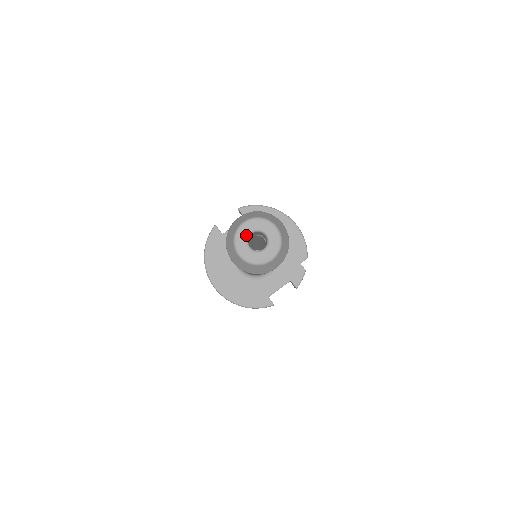
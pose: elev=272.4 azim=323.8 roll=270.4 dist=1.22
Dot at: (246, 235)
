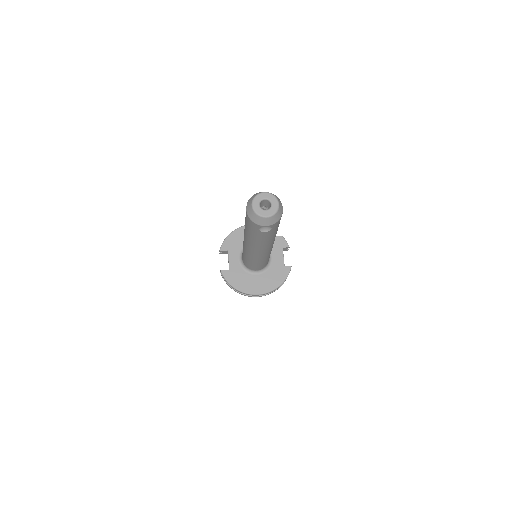
Dot at: (259, 208)
